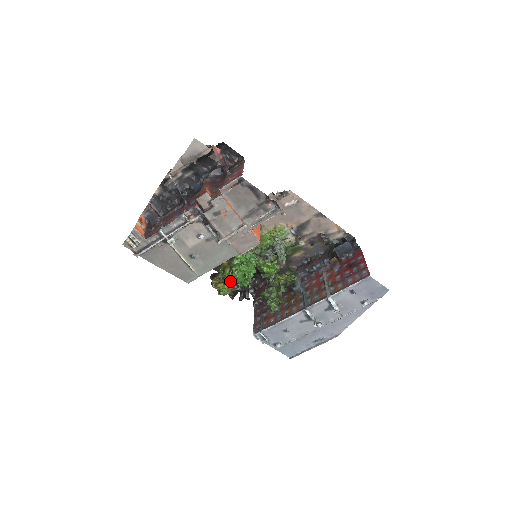
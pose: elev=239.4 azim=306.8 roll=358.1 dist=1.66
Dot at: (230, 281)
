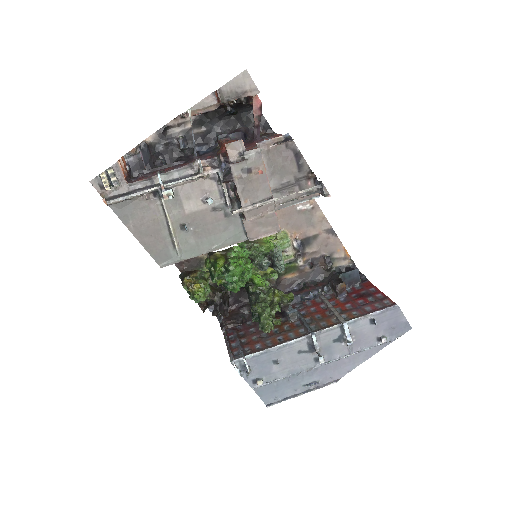
Dot at: (218, 279)
